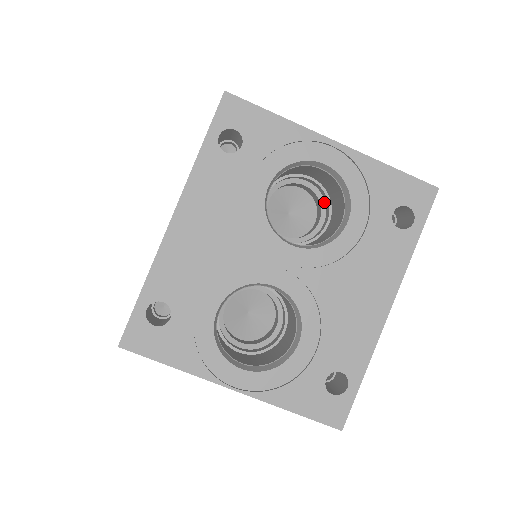
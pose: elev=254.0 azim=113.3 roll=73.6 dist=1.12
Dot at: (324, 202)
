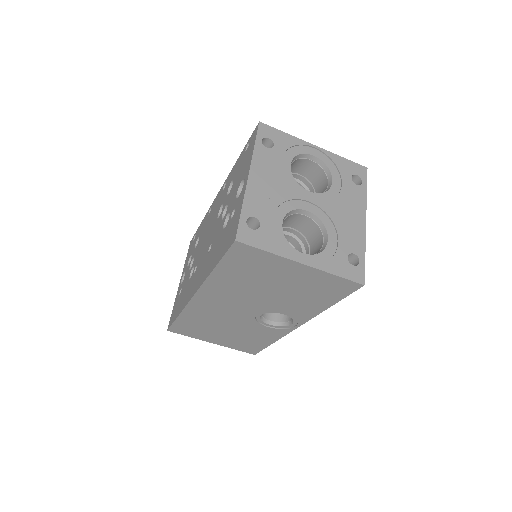
Dot at: (308, 189)
